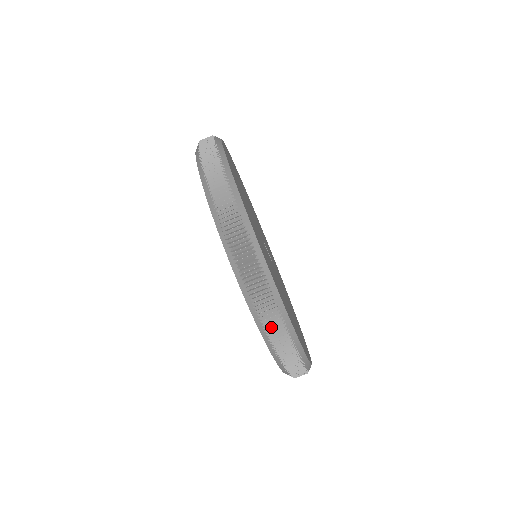
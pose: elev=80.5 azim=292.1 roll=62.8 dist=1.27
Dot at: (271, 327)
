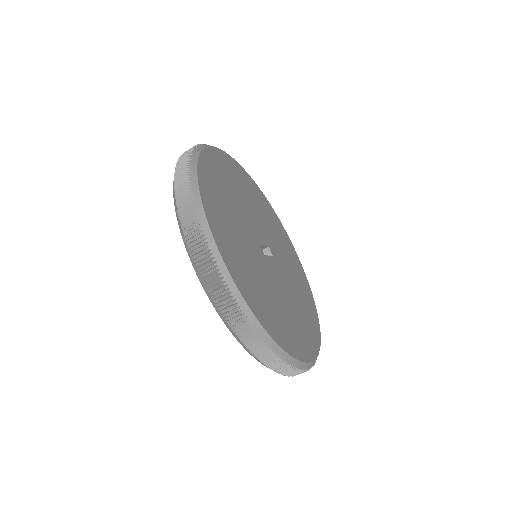
Dot at: (296, 374)
